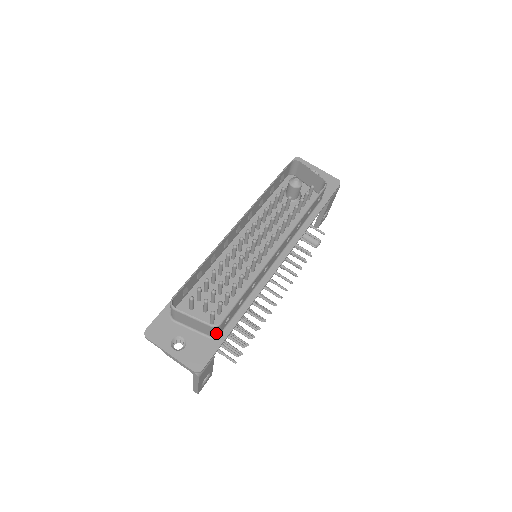
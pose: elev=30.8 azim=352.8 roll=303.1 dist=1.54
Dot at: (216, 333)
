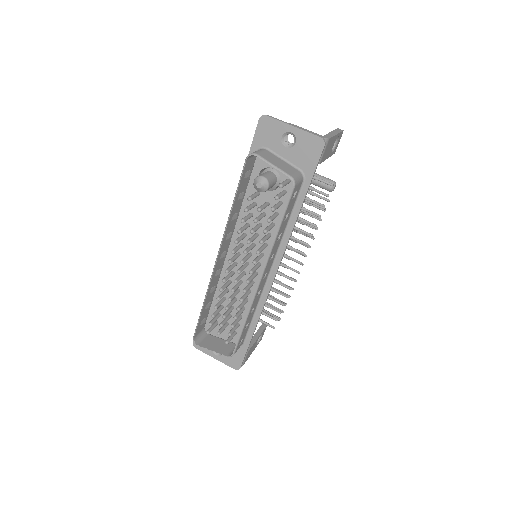
Dot at: occluded
